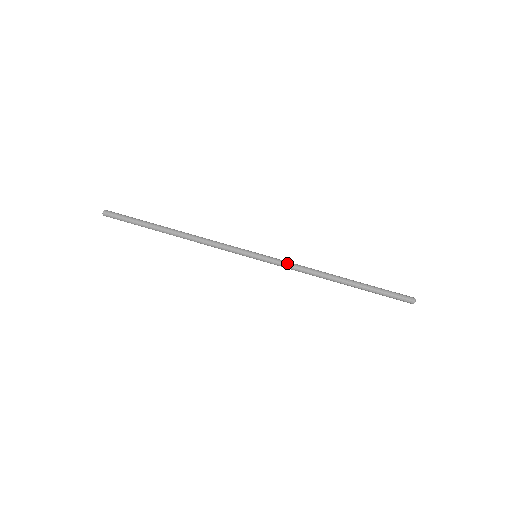
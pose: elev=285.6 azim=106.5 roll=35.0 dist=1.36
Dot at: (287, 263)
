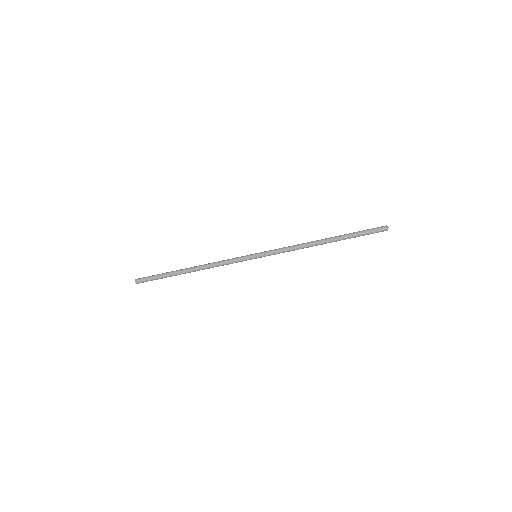
Dot at: (281, 252)
